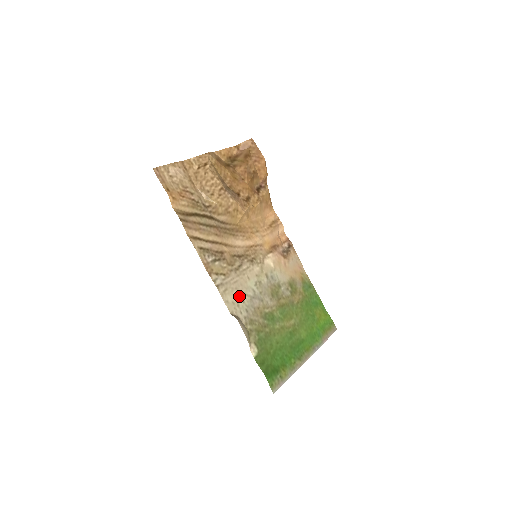
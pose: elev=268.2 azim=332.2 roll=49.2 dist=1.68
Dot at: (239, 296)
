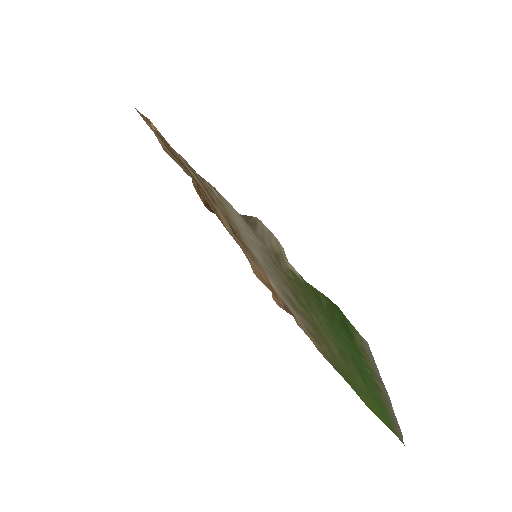
Dot at: (246, 233)
